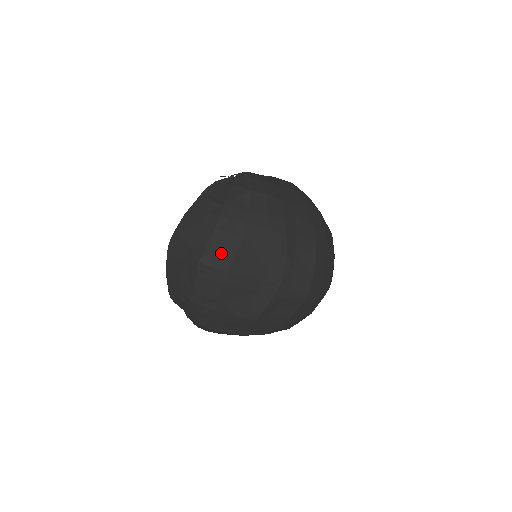
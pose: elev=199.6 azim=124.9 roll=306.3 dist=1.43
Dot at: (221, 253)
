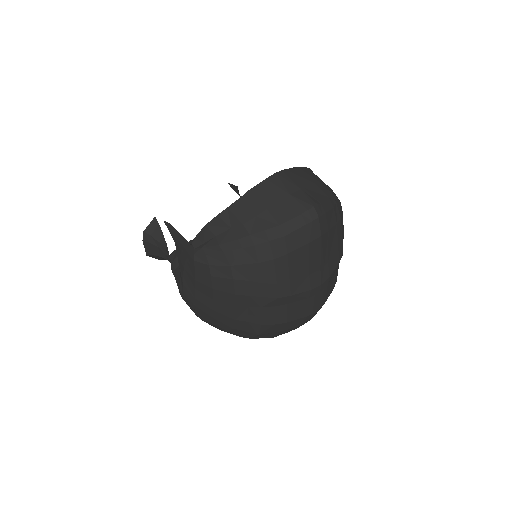
Dot at: (327, 217)
